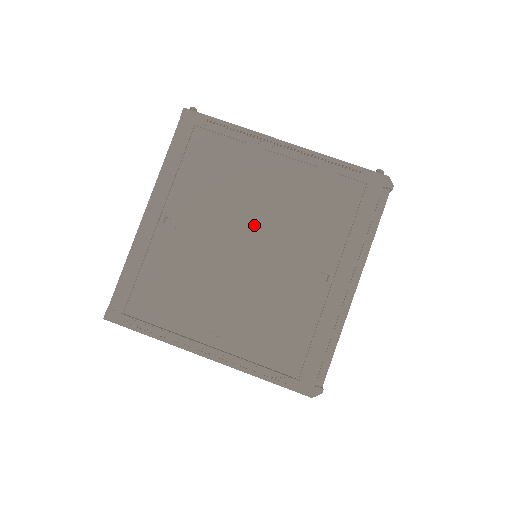
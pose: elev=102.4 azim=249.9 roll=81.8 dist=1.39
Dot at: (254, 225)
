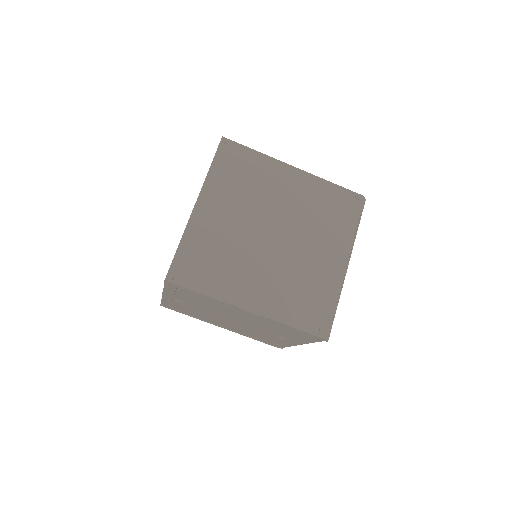
Dot at: (234, 318)
